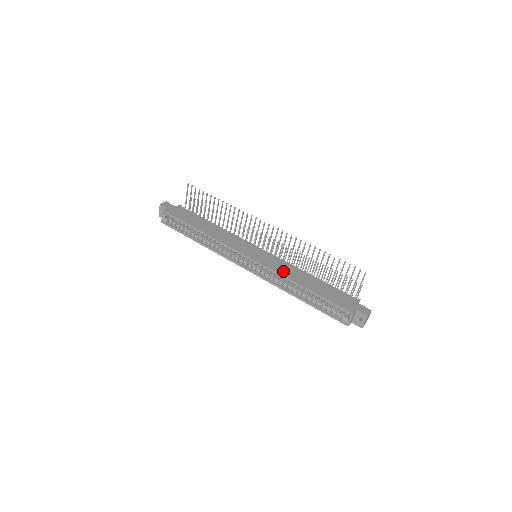
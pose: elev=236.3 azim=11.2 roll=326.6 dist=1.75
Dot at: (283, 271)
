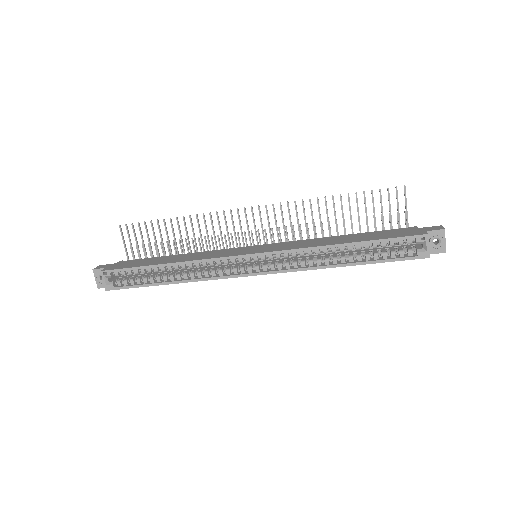
Dot at: (304, 245)
